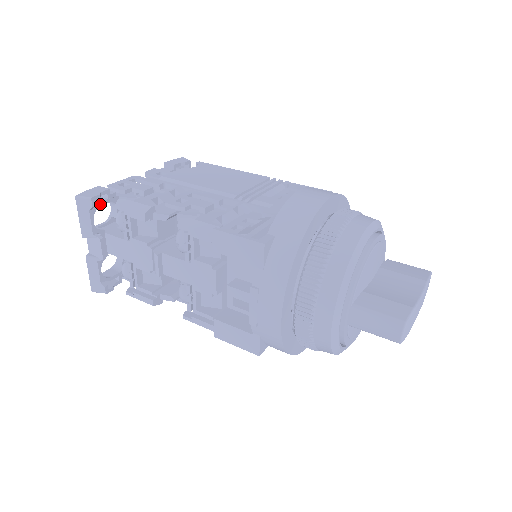
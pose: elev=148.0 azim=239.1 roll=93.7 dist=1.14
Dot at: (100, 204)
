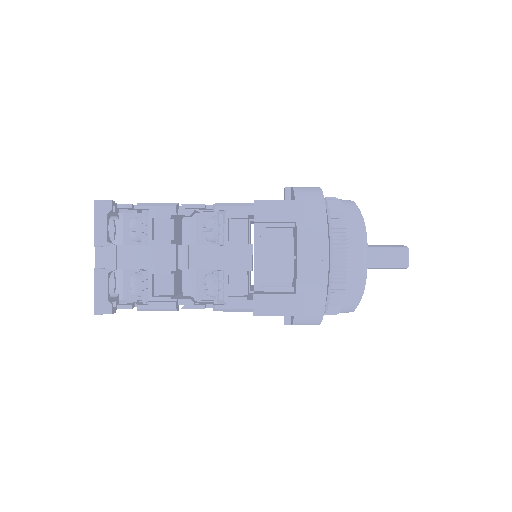
Dot at: (112, 213)
